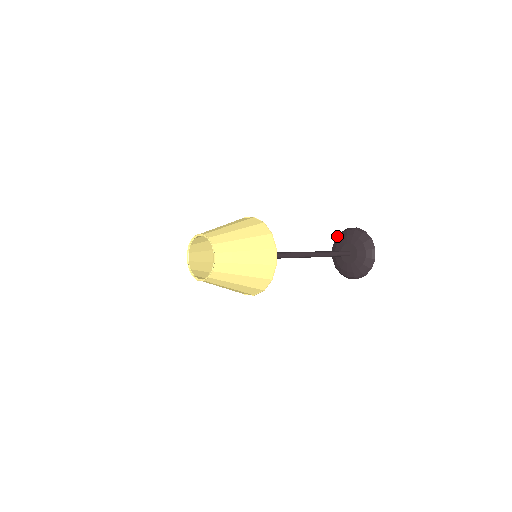
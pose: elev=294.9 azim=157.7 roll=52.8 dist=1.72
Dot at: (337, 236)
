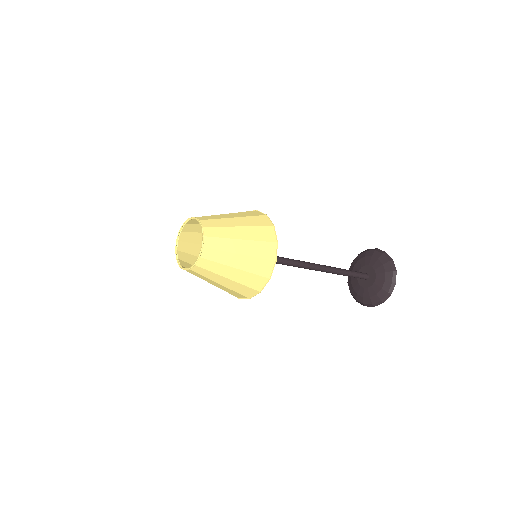
Dot at: occluded
